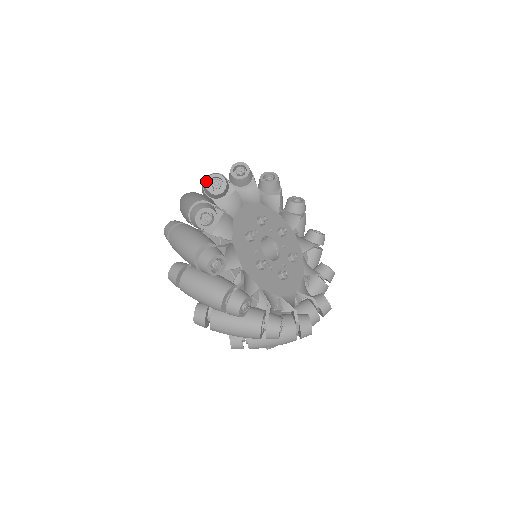
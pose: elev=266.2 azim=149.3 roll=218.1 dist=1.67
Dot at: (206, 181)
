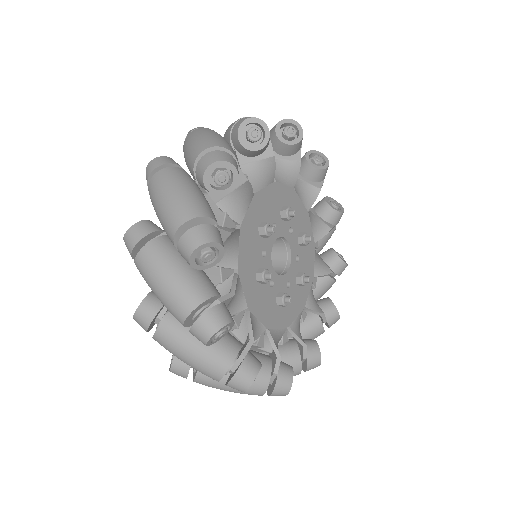
Dot at: (313, 150)
